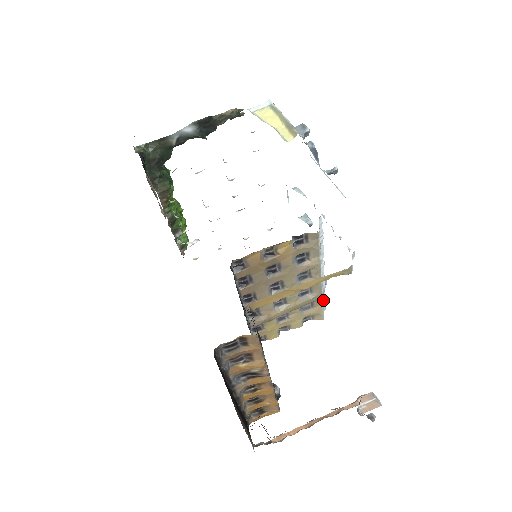
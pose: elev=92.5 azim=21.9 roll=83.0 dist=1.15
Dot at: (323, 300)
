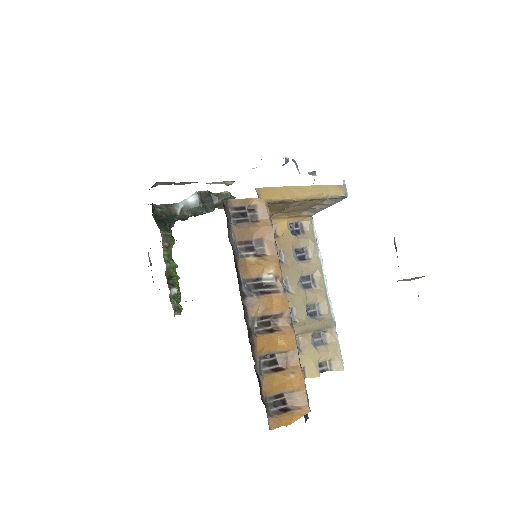
Dot at: (336, 332)
